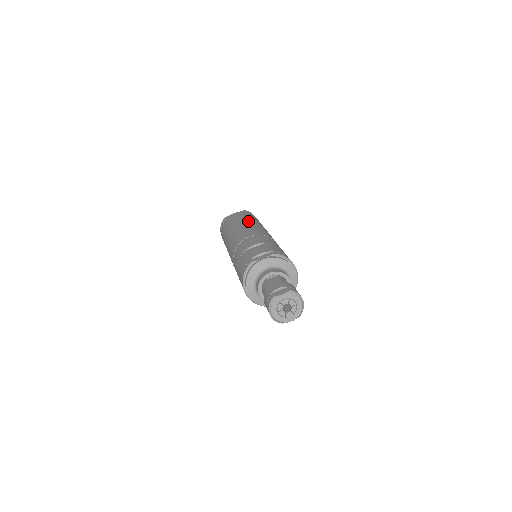
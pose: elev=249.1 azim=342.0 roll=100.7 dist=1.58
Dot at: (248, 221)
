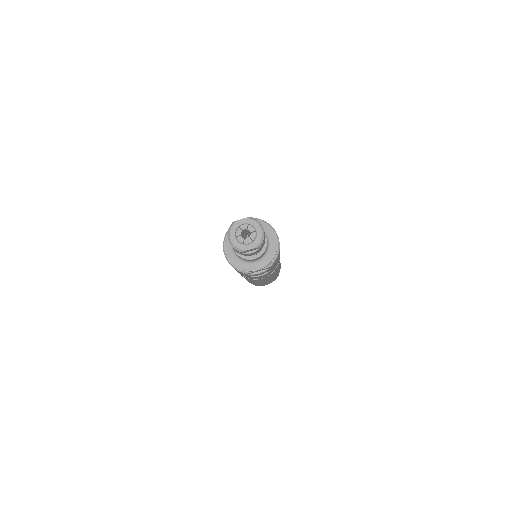
Dot at: occluded
